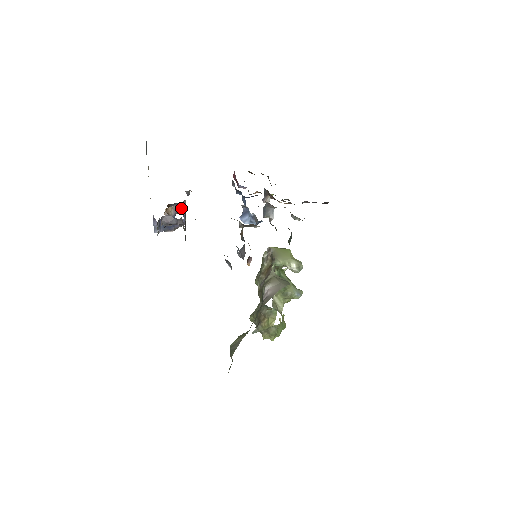
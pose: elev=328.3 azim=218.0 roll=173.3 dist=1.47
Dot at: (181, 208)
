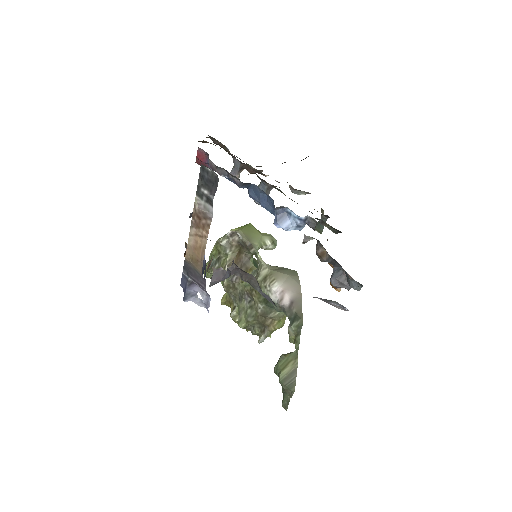
Dot at: occluded
